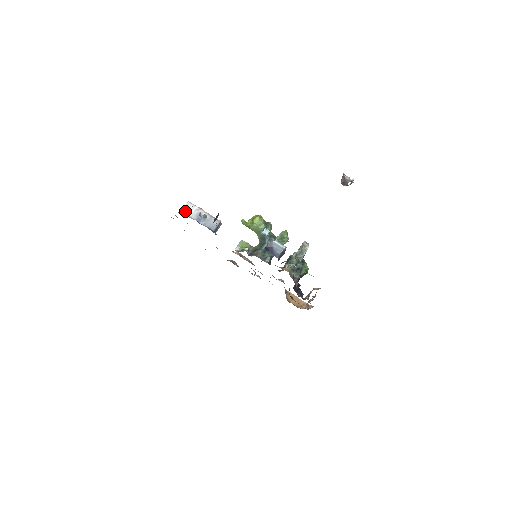
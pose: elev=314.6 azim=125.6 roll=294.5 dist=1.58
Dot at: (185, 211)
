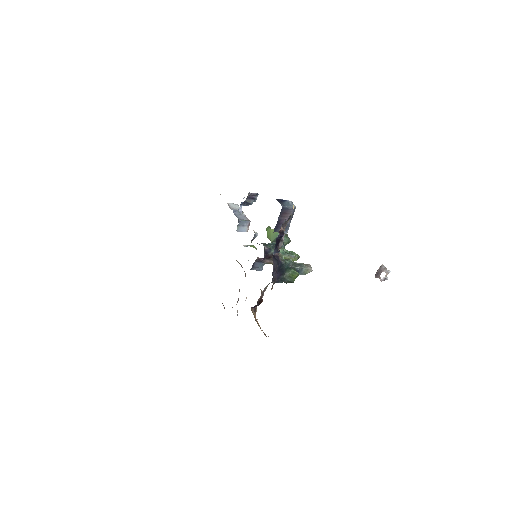
Dot at: (230, 204)
